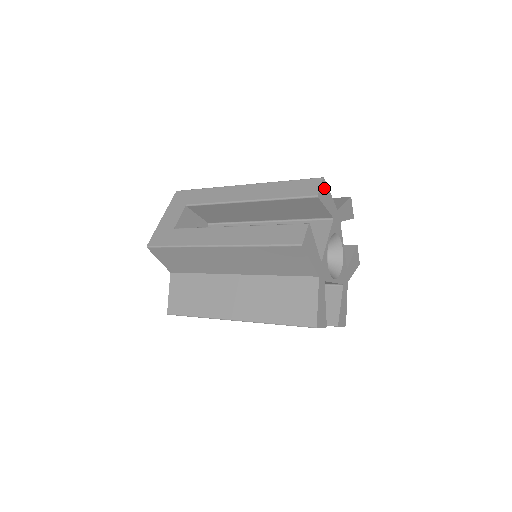
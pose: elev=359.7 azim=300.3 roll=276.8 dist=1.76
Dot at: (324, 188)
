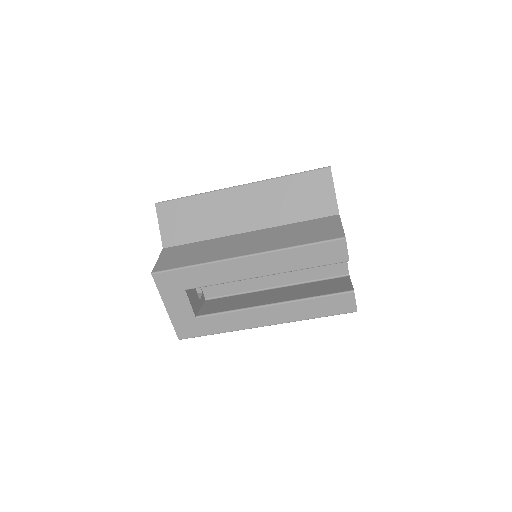
Dot at: occluded
